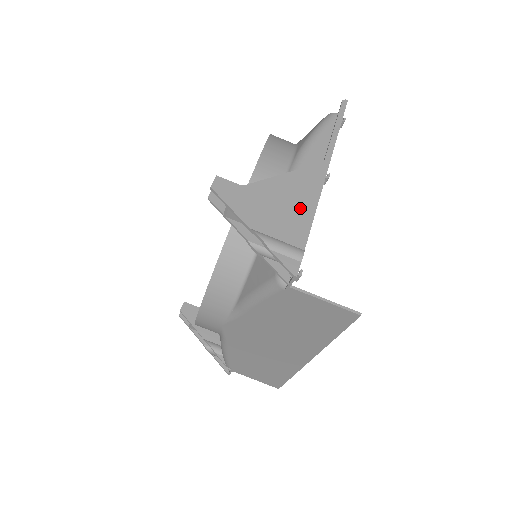
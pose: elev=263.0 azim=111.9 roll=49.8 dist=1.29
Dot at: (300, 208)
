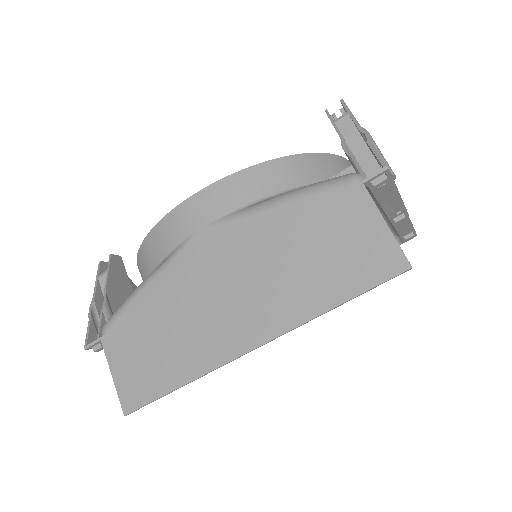
Dot at: occluded
